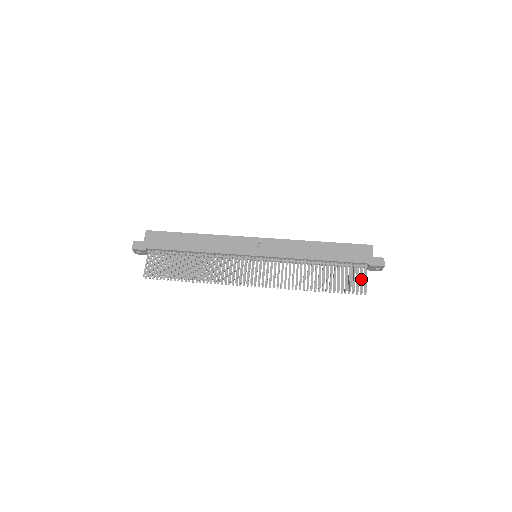
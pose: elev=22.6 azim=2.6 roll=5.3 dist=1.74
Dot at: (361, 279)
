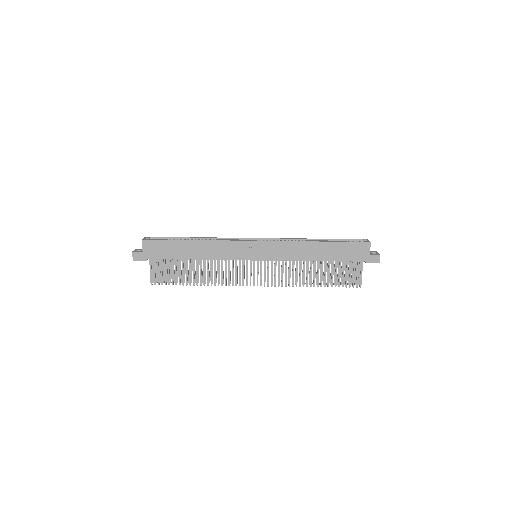
Dot at: (357, 275)
